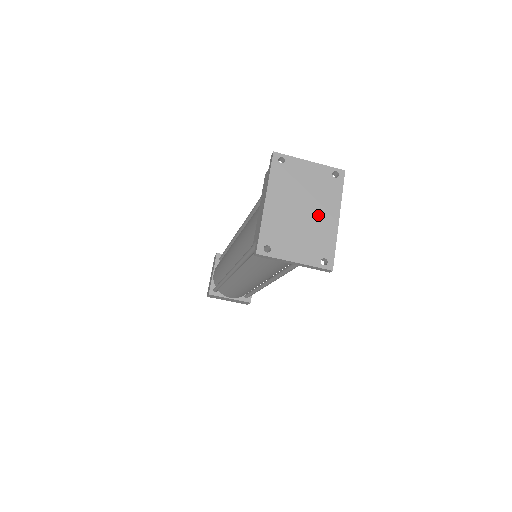
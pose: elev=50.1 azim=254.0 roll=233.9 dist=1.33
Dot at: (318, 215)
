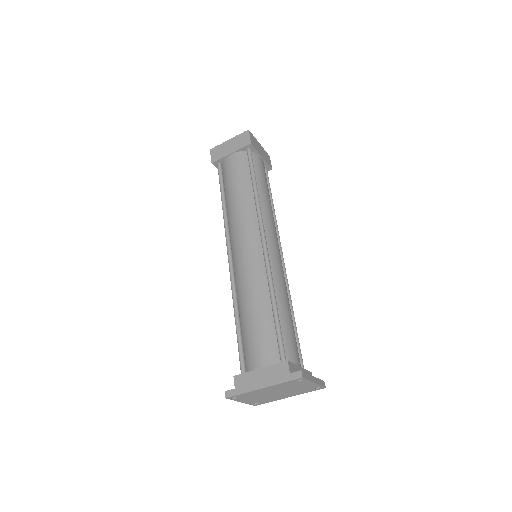
Dot at: (281, 395)
